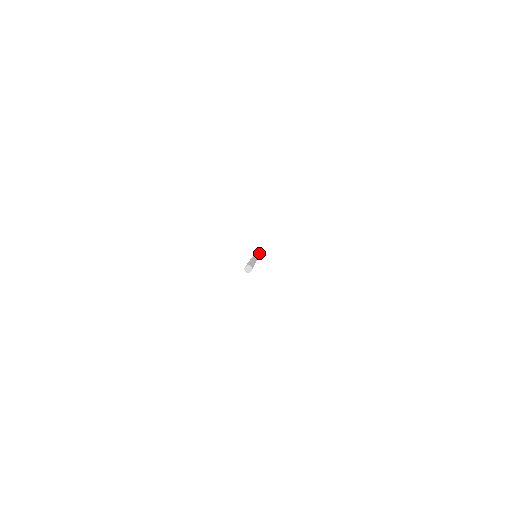
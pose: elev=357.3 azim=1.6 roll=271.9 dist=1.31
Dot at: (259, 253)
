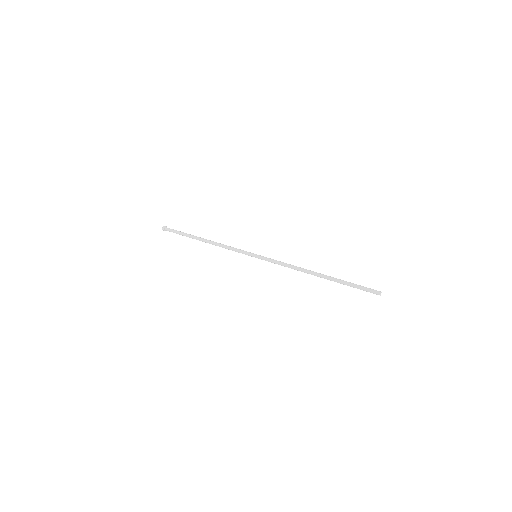
Dot at: (224, 245)
